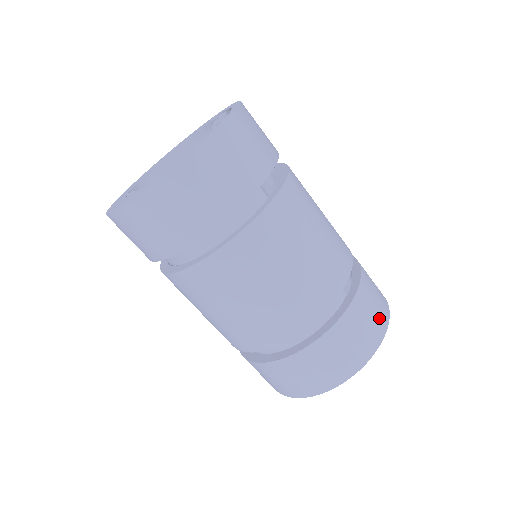
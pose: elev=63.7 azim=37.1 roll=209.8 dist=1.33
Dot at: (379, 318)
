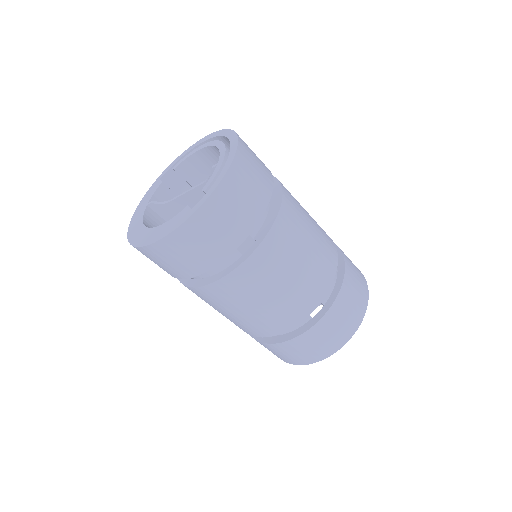
Dot at: (341, 335)
